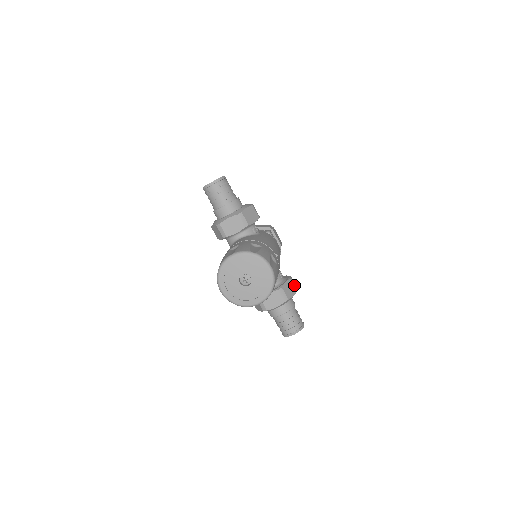
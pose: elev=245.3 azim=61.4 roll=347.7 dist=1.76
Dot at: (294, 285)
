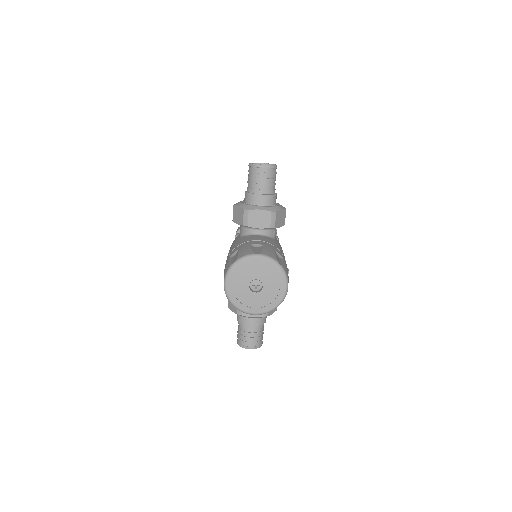
Dot at: occluded
